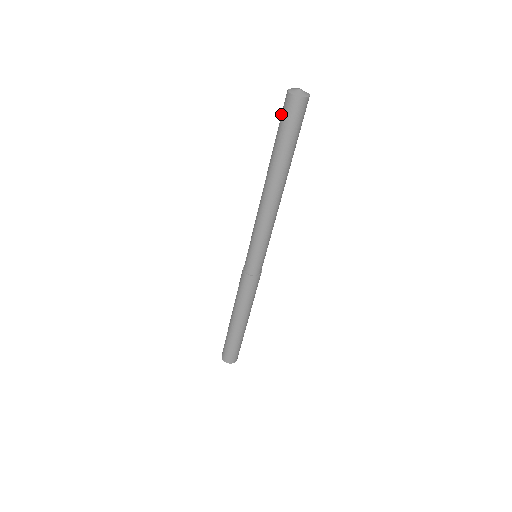
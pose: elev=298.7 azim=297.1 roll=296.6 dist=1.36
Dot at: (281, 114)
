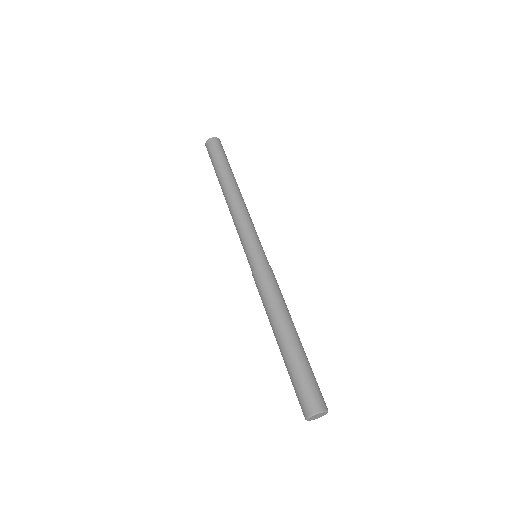
Dot at: (210, 153)
